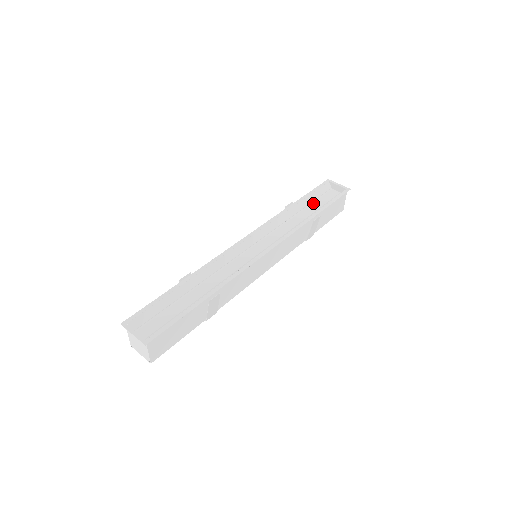
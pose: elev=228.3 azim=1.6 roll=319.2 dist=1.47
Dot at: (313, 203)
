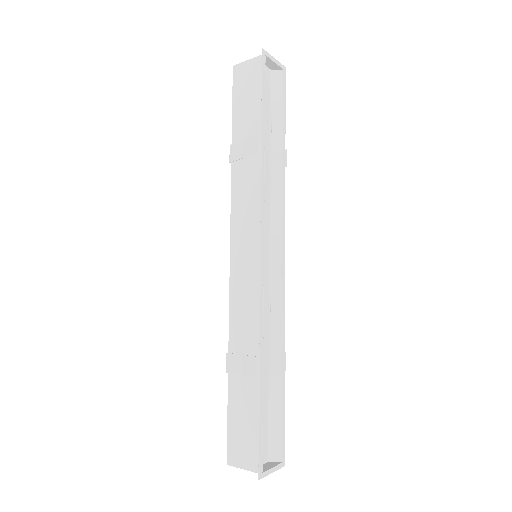
Dot at: occluded
